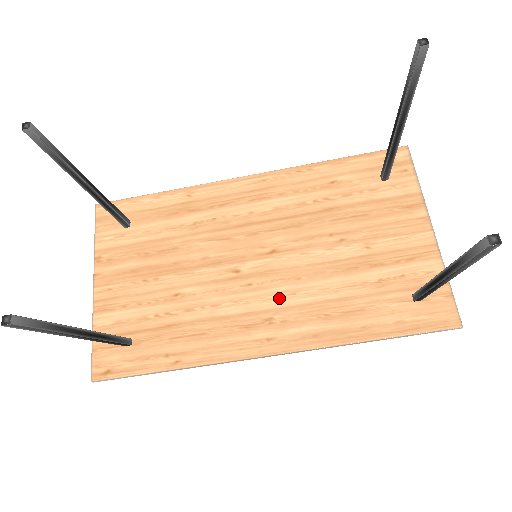
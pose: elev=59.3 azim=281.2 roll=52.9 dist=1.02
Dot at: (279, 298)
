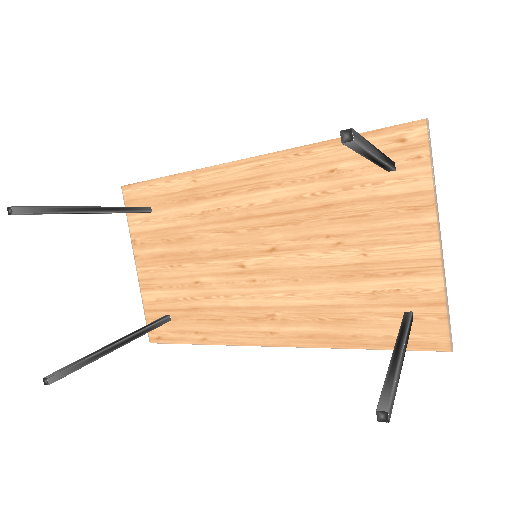
Dot at: (279, 297)
